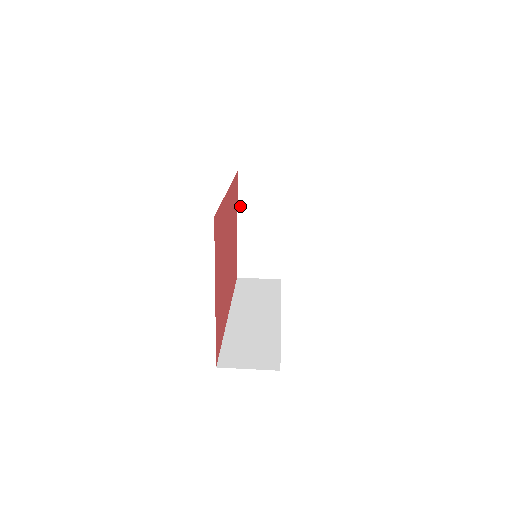
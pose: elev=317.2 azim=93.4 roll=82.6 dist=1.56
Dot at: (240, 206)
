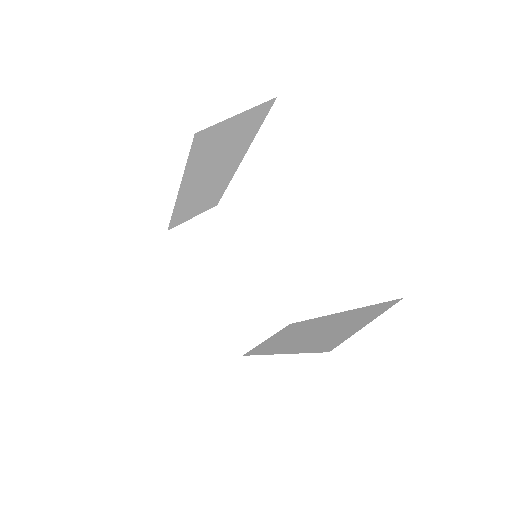
Dot at: (193, 268)
